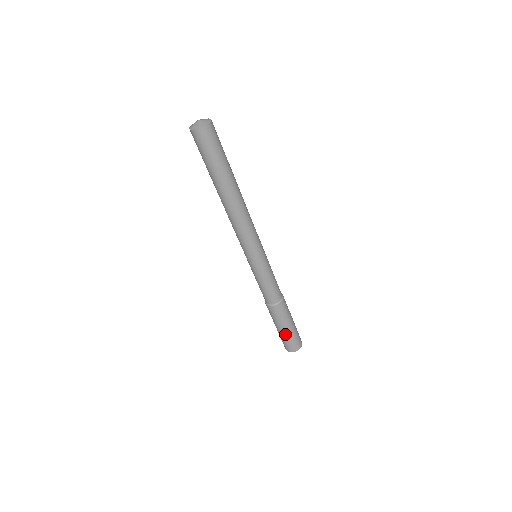
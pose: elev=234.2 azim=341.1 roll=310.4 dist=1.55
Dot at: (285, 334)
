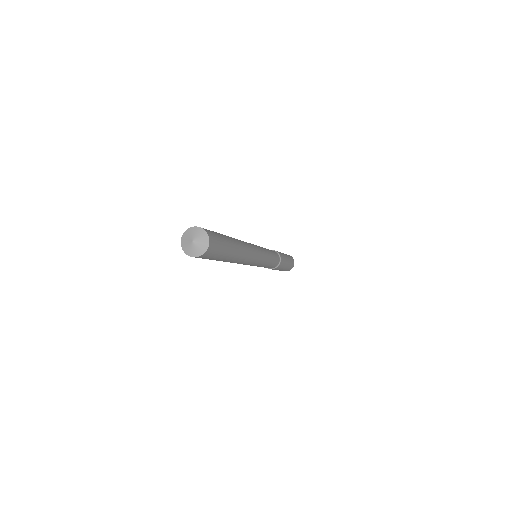
Dot at: occluded
